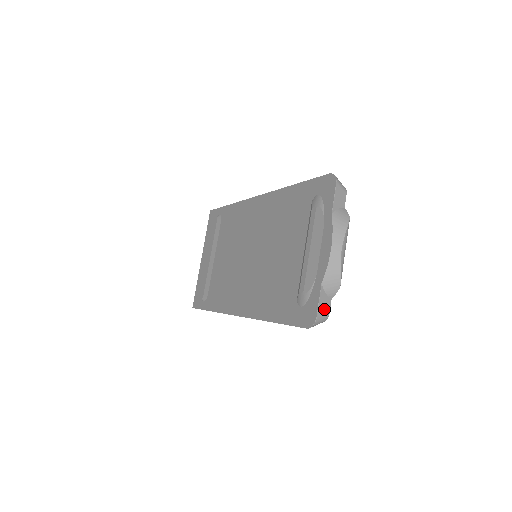
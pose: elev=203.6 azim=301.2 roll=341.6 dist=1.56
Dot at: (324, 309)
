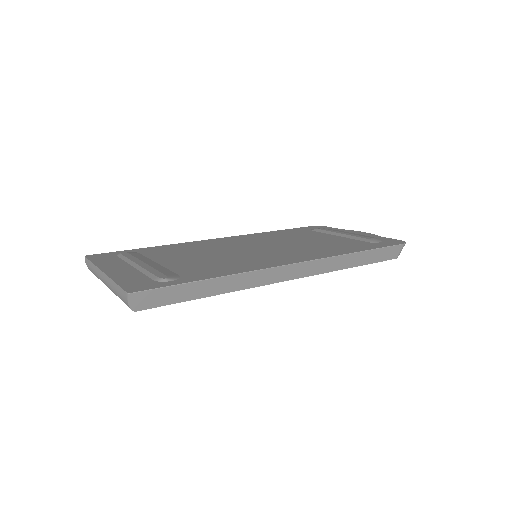
Dot at: occluded
